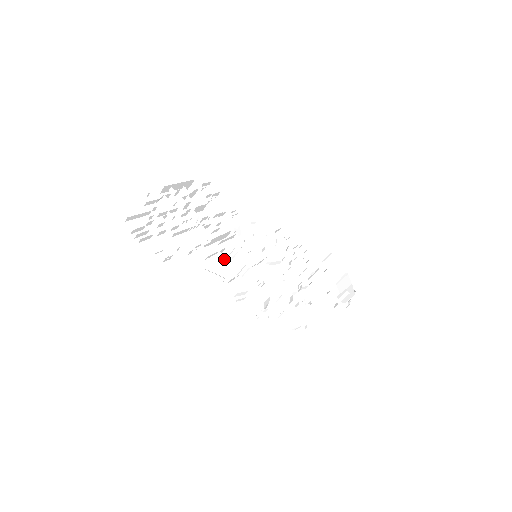
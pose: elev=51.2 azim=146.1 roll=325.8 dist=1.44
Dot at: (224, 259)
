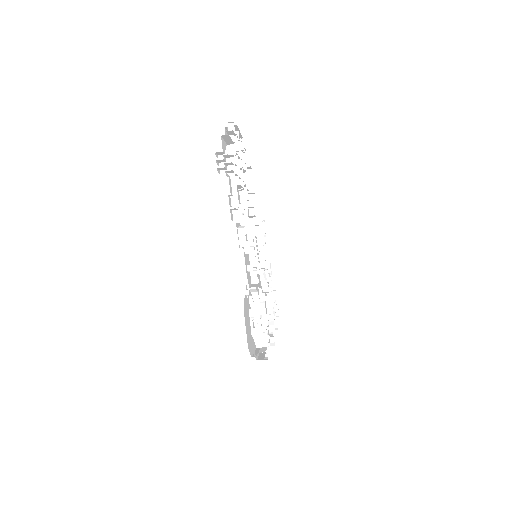
Dot at: (258, 245)
